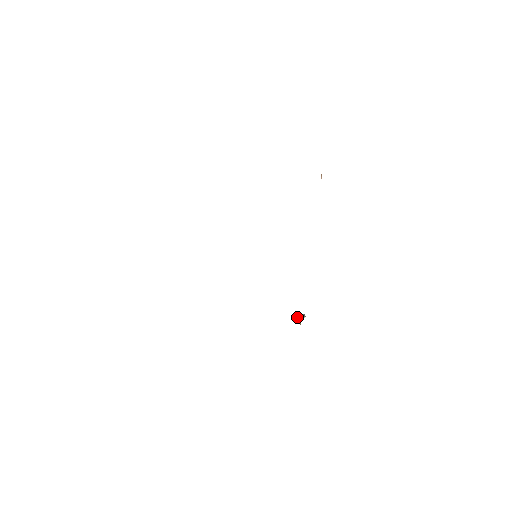
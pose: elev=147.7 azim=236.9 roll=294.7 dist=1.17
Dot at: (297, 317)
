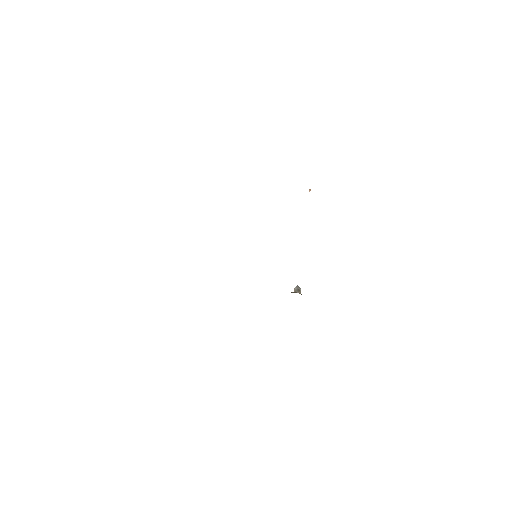
Dot at: (300, 293)
